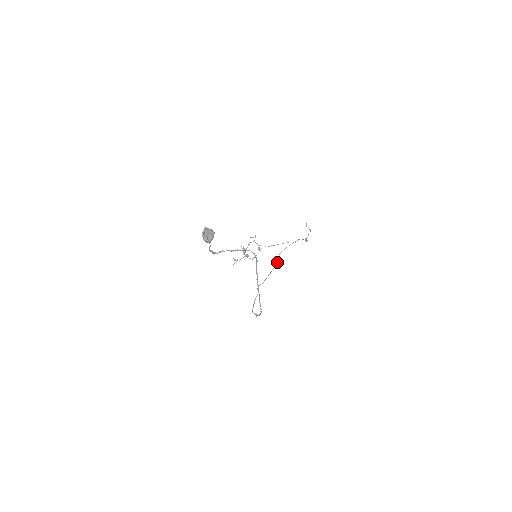
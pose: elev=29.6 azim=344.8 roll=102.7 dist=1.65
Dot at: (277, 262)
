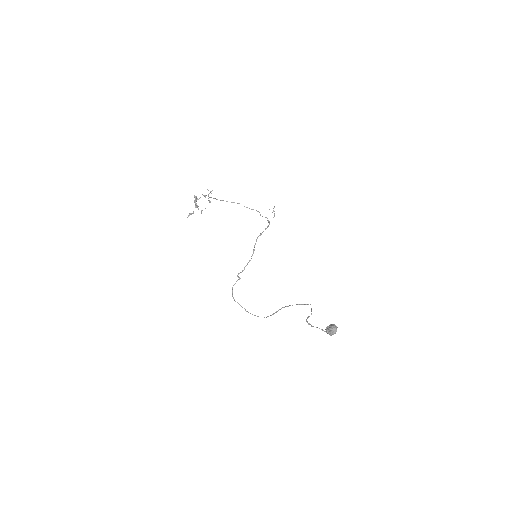
Dot at: occluded
